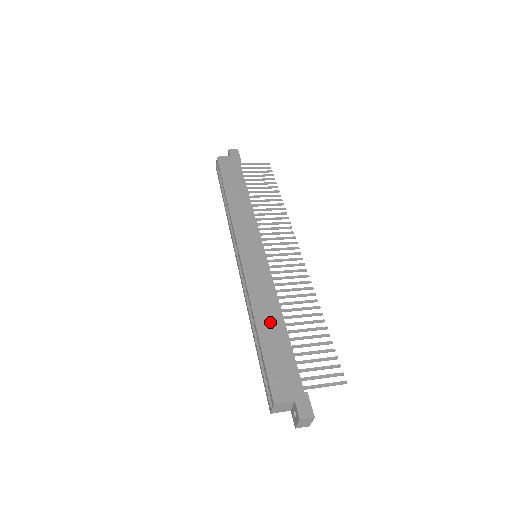
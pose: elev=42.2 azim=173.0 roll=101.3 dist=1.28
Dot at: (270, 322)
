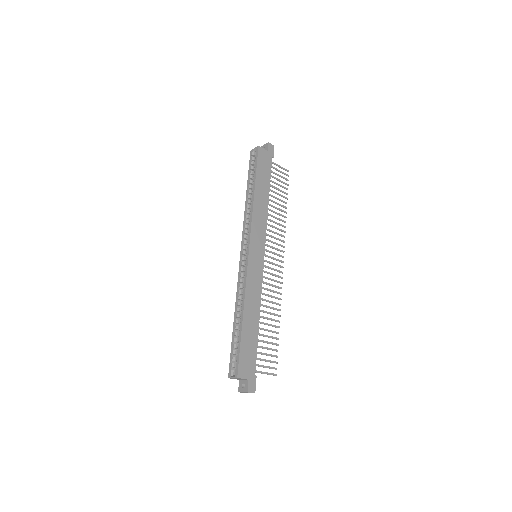
Dot at: (251, 318)
